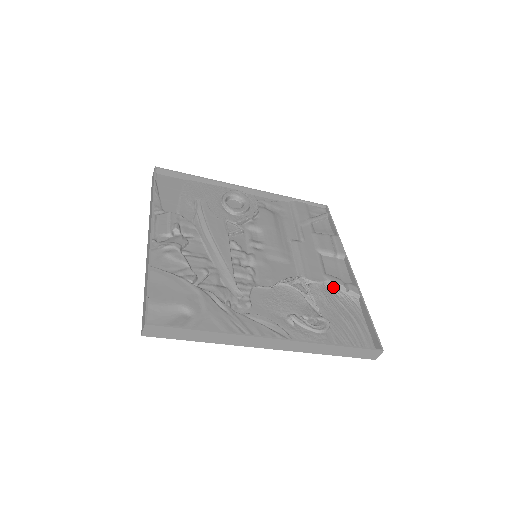
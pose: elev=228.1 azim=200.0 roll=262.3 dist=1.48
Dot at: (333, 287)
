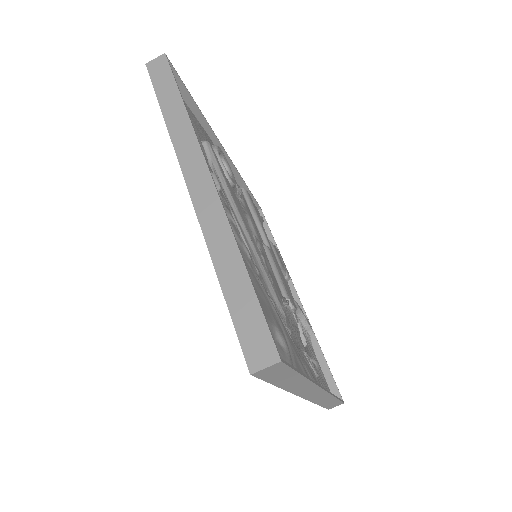
Dot at: (297, 316)
